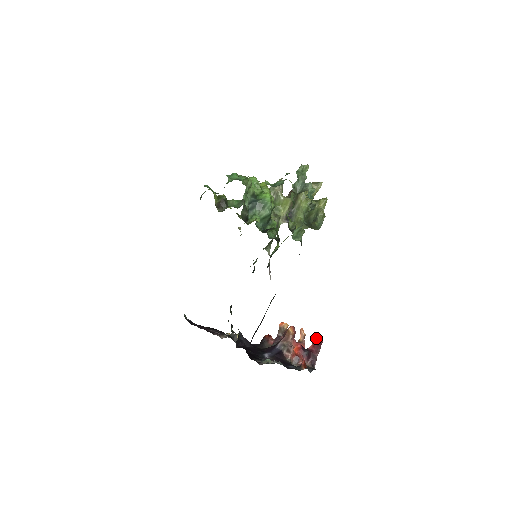
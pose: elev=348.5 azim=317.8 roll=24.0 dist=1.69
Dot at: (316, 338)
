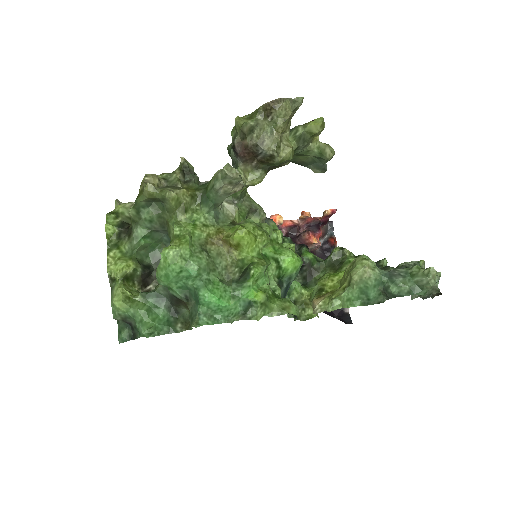
Dot at: (329, 214)
